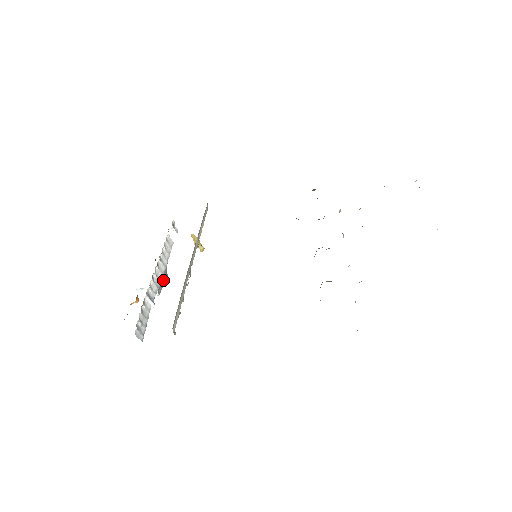
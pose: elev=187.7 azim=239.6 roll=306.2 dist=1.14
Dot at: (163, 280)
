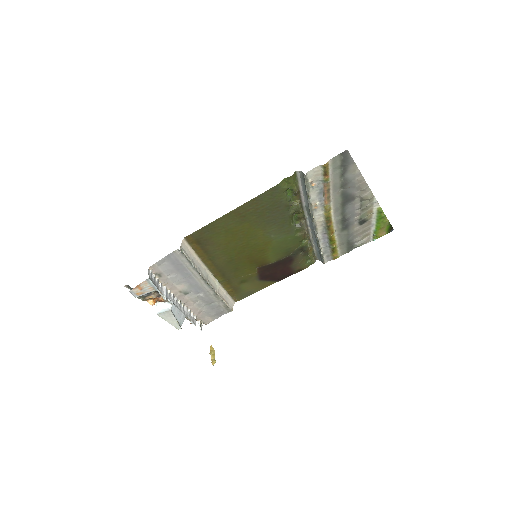
Dot at: (177, 319)
